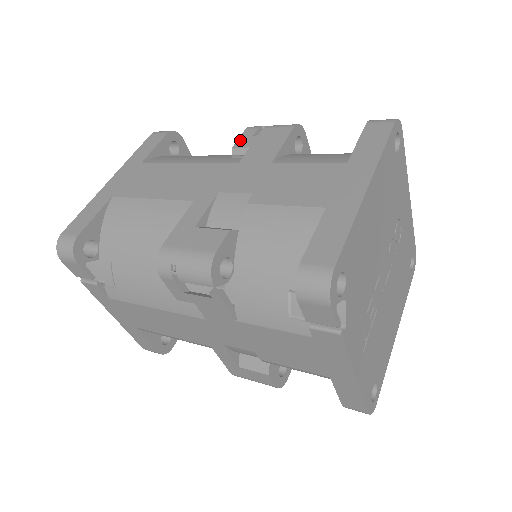
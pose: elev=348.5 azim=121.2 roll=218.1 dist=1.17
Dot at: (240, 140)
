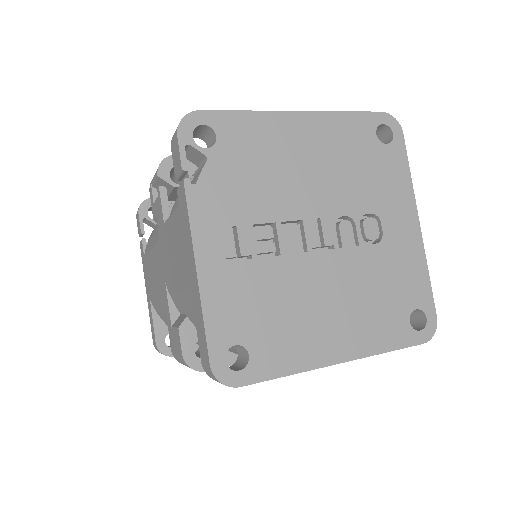
Dot at: occluded
